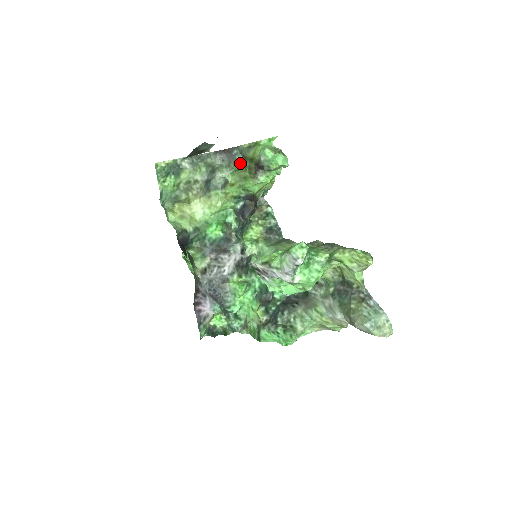
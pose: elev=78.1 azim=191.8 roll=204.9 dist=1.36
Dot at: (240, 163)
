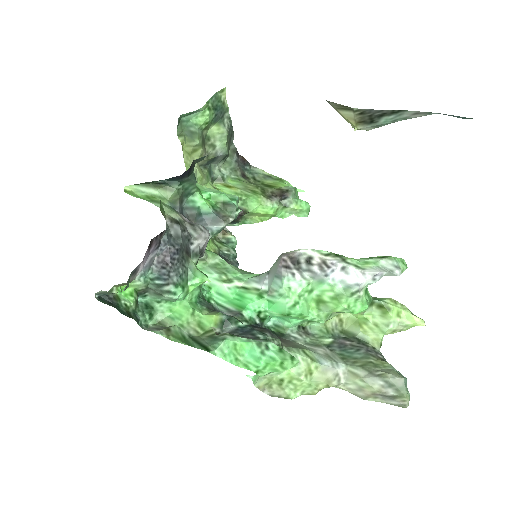
Dot at: (247, 179)
